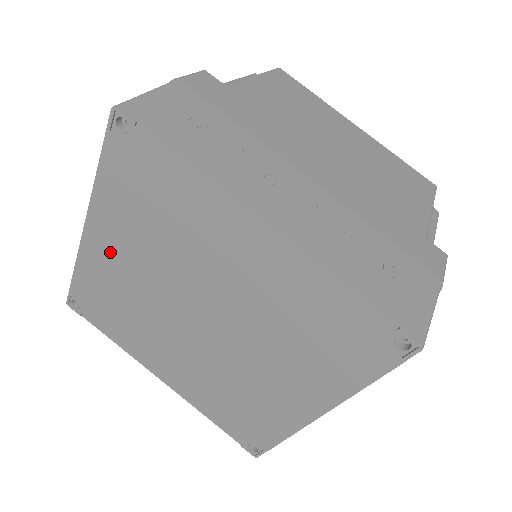
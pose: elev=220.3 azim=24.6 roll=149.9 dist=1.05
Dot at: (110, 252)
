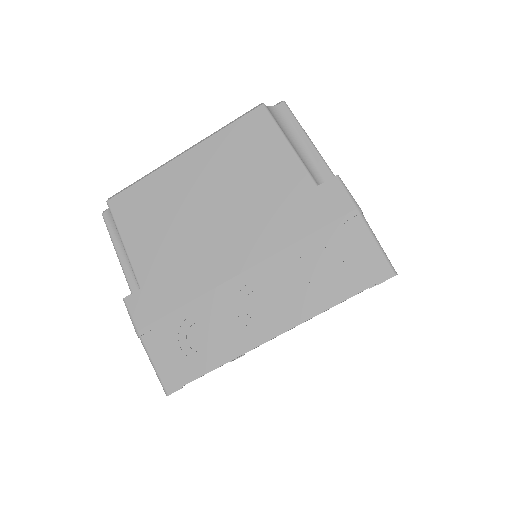
Dot at: occluded
